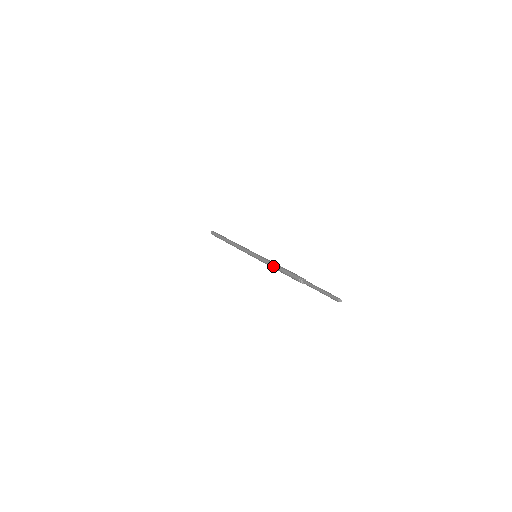
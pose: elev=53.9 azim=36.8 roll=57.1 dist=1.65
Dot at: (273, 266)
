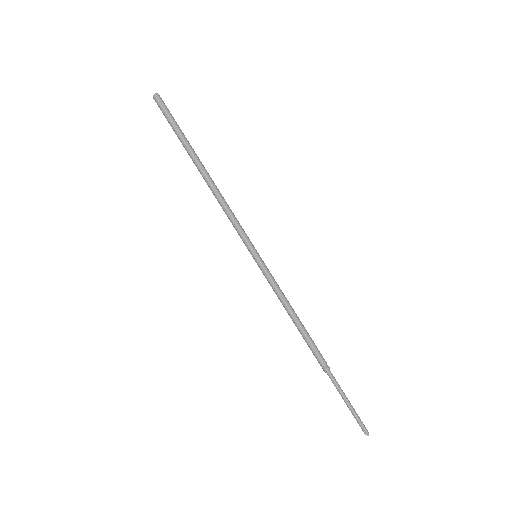
Dot at: (287, 310)
